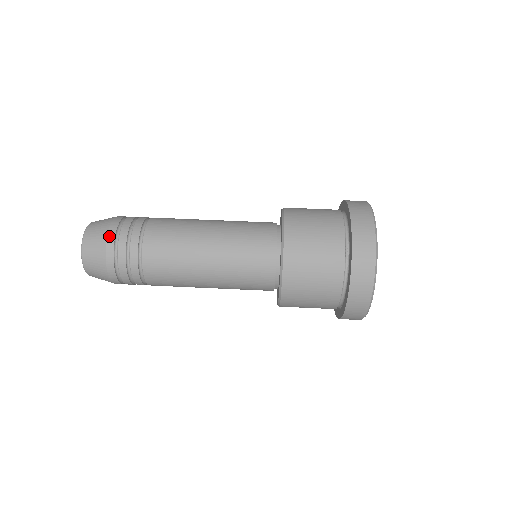
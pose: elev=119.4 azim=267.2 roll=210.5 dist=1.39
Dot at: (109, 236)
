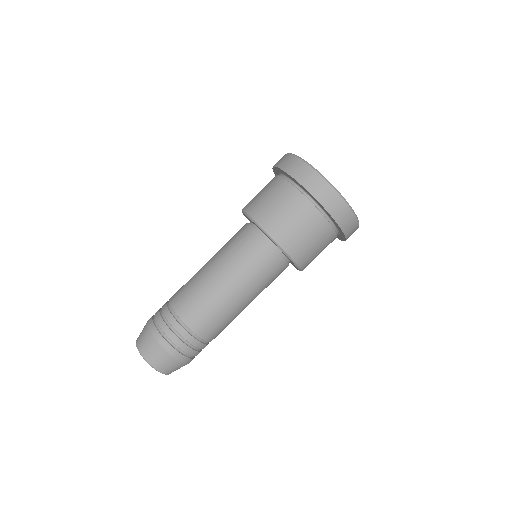
Dot at: (156, 337)
